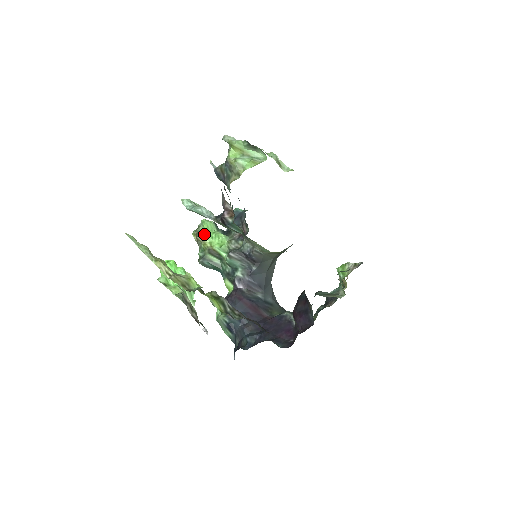
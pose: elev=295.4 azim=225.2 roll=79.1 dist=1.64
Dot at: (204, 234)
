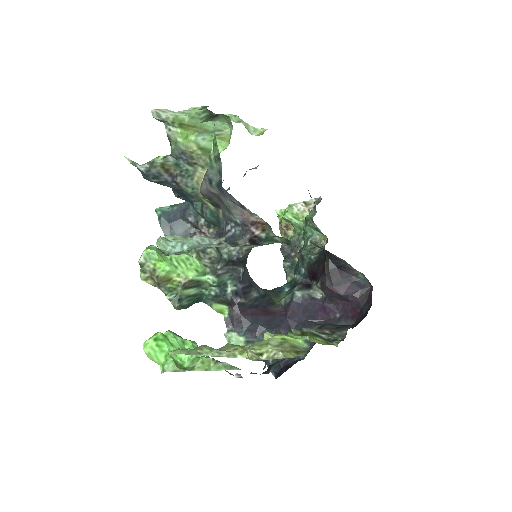
Dot at: (165, 269)
